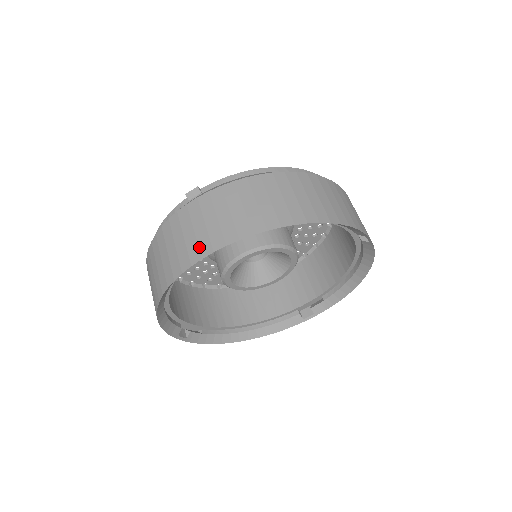
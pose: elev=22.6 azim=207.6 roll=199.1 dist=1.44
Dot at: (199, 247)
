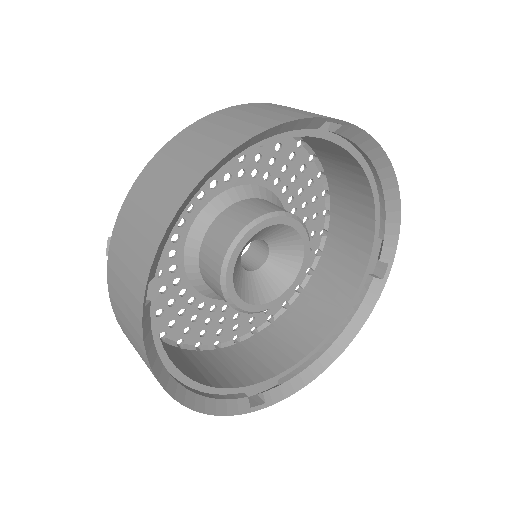
Dot at: (134, 296)
